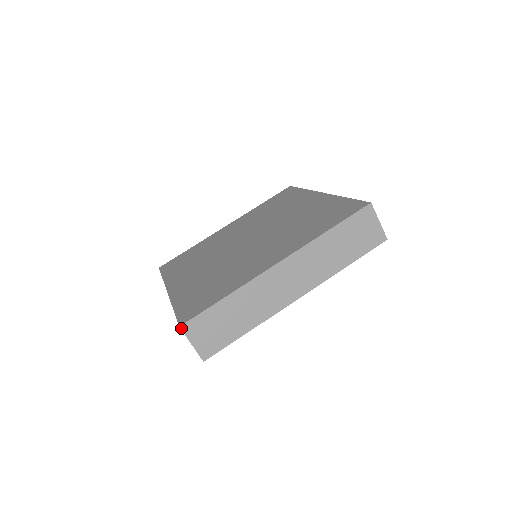
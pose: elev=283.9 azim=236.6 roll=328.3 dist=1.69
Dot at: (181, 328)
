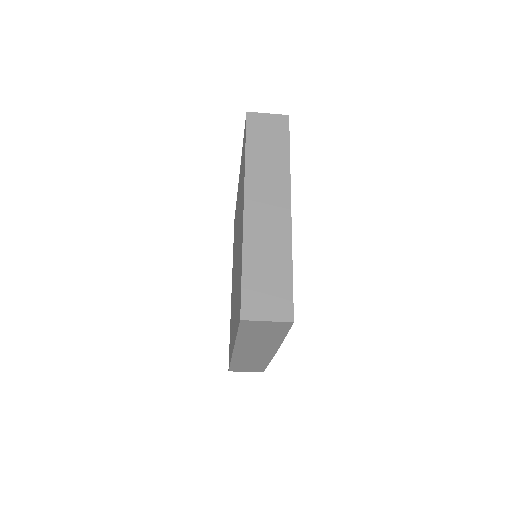
Dot at: (243, 319)
